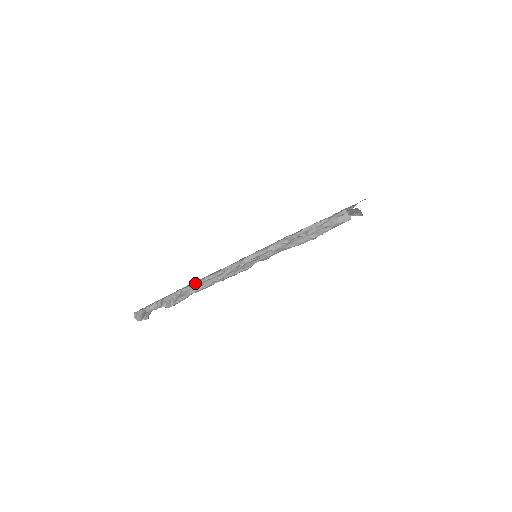
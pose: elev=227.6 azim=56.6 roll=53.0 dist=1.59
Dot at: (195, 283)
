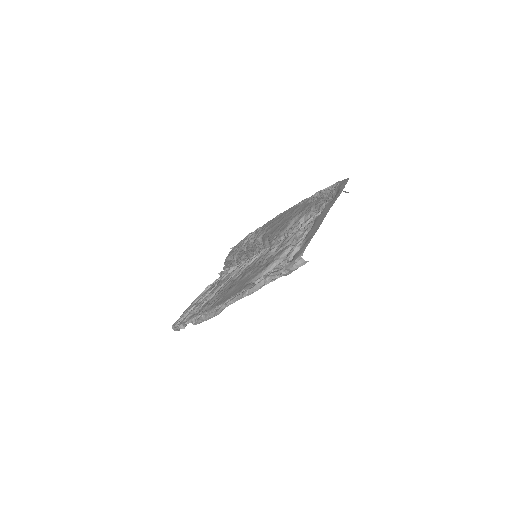
Dot at: (201, 315)
